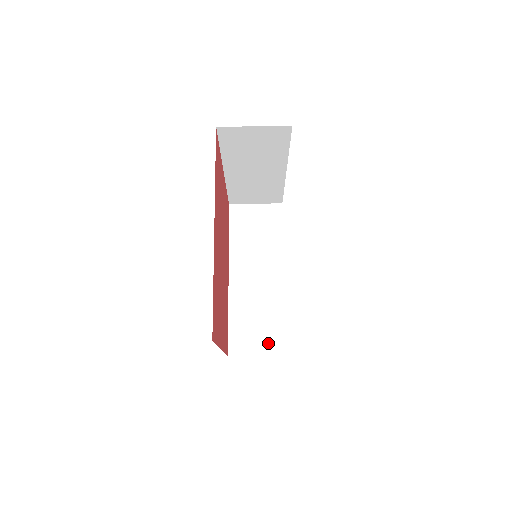
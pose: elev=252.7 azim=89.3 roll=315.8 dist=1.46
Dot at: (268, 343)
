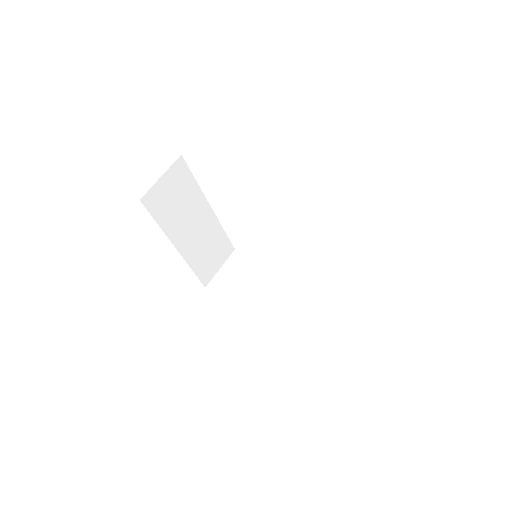
Dot at: (338, 315)
